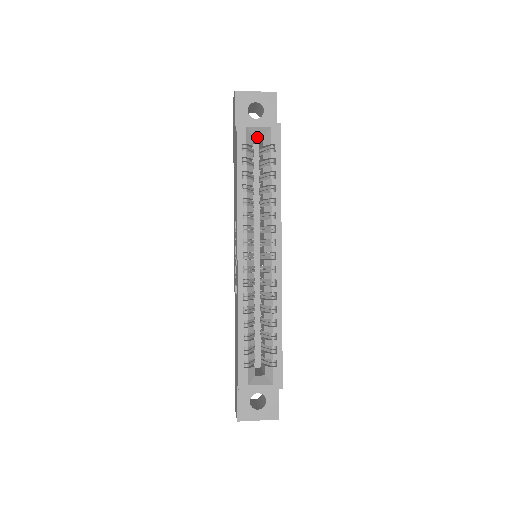
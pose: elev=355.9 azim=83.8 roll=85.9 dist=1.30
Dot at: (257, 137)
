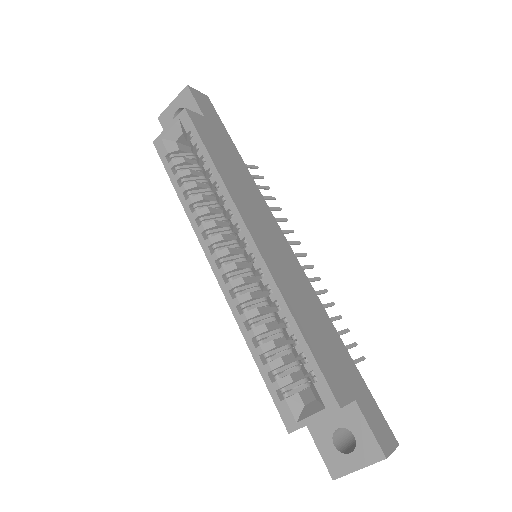
Dot at: (182, 139)
